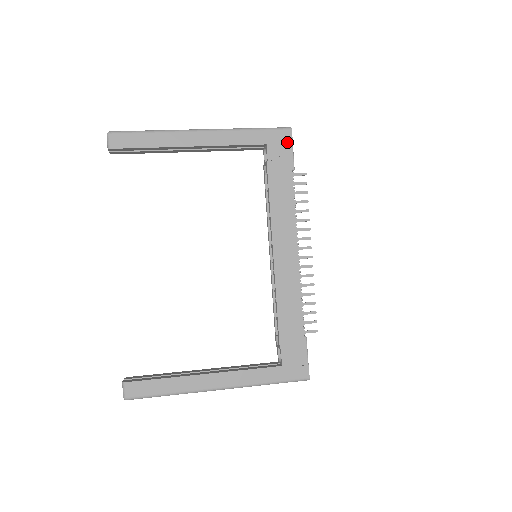
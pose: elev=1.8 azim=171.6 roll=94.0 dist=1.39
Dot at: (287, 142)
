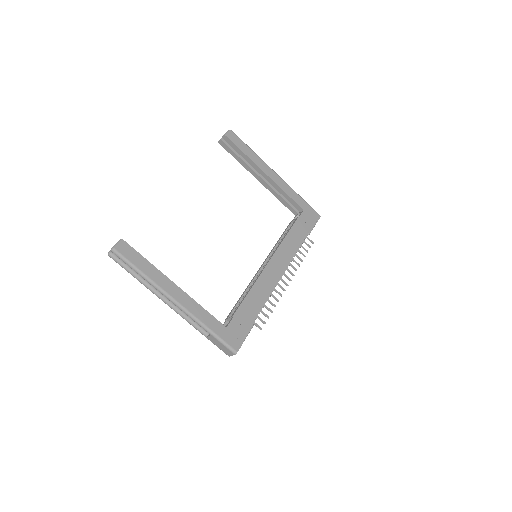
Dot at: (315, 219)
